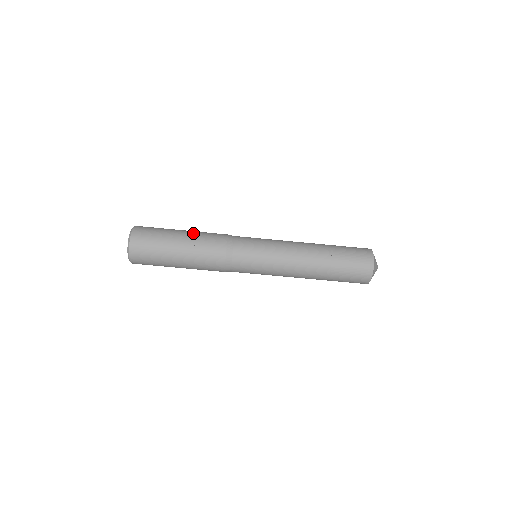
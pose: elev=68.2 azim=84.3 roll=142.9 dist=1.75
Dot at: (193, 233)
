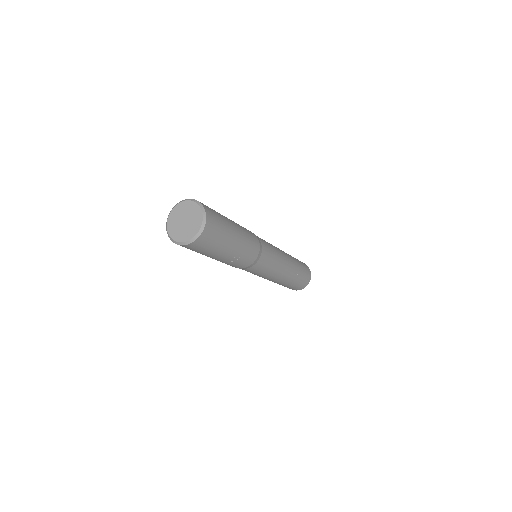
Dot at: (242, 244)
